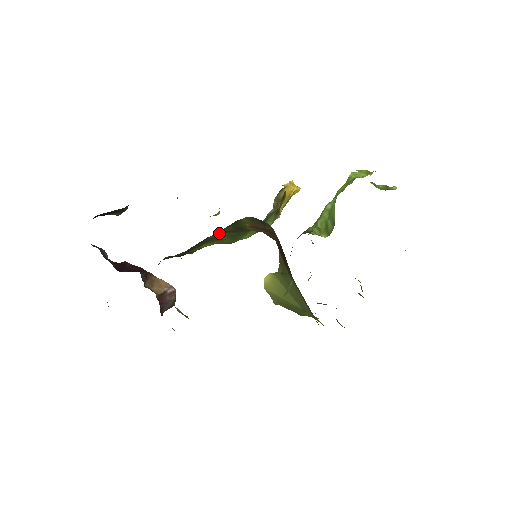
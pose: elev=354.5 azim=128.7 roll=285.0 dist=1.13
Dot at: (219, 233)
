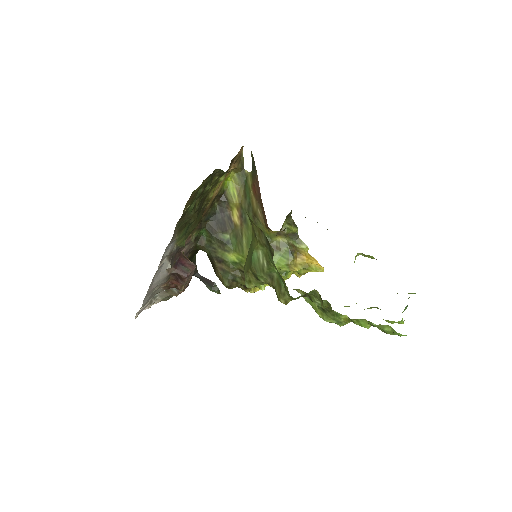
Dot at: (237, 201)
